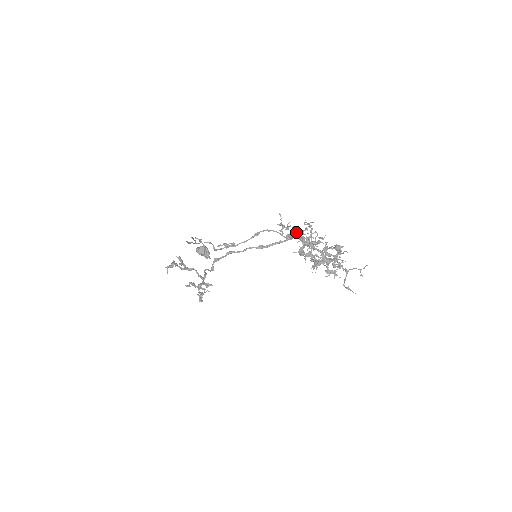
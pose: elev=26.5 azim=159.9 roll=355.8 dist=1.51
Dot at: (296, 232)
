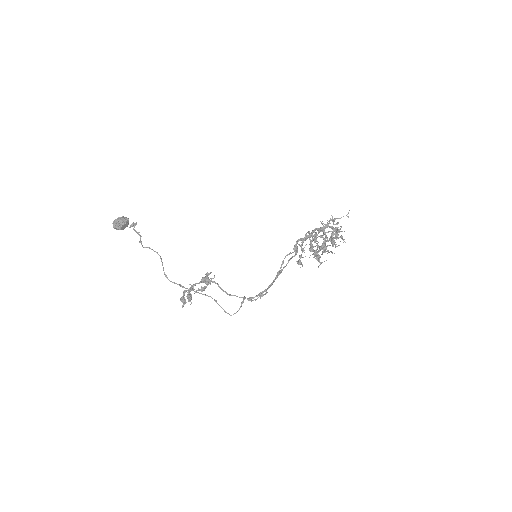
Dot at: occluded
